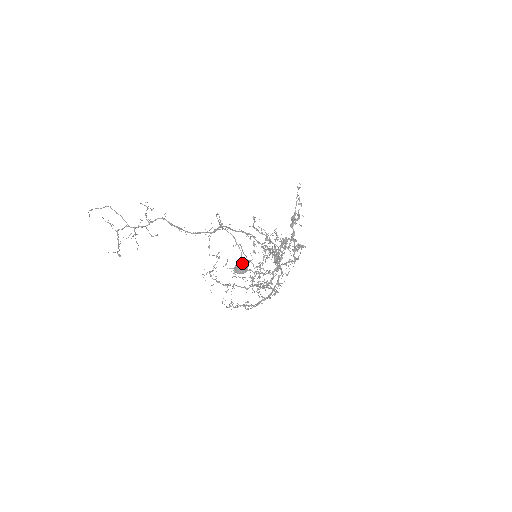
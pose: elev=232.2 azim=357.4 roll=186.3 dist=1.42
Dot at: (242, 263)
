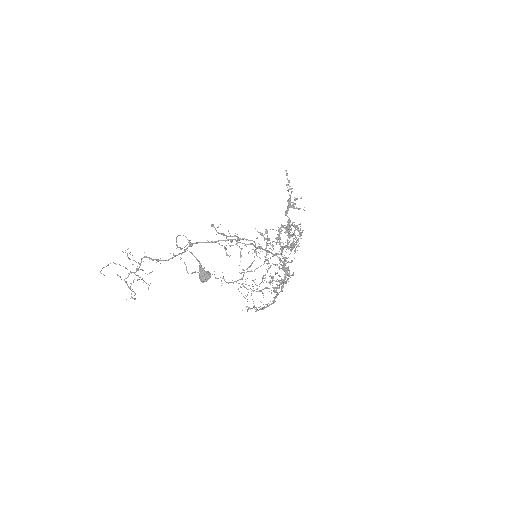
Dot at: (202, 272)
